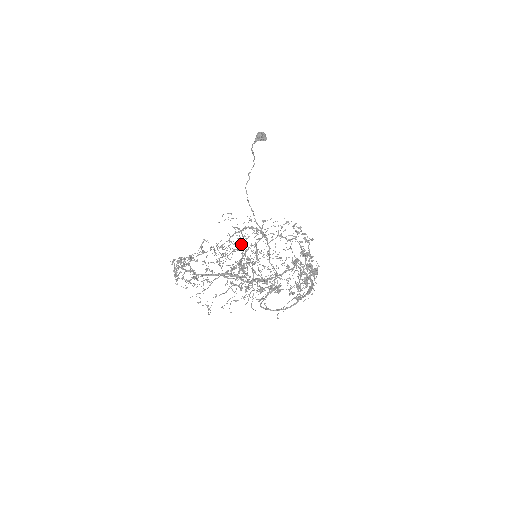
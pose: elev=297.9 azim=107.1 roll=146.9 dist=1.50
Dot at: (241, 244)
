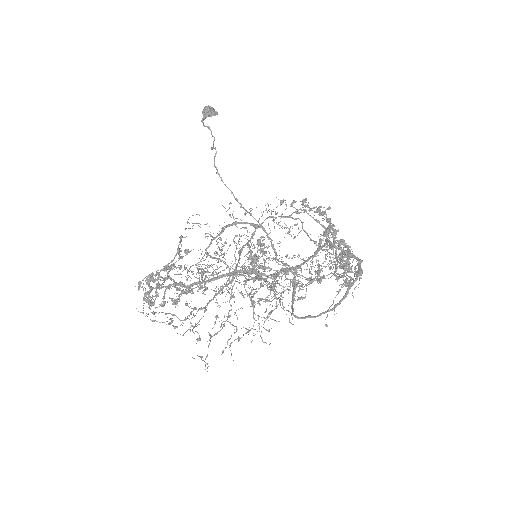
Dot at: (223, 256)
